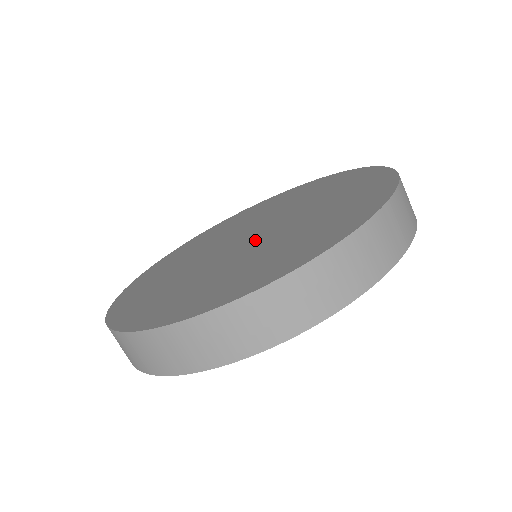
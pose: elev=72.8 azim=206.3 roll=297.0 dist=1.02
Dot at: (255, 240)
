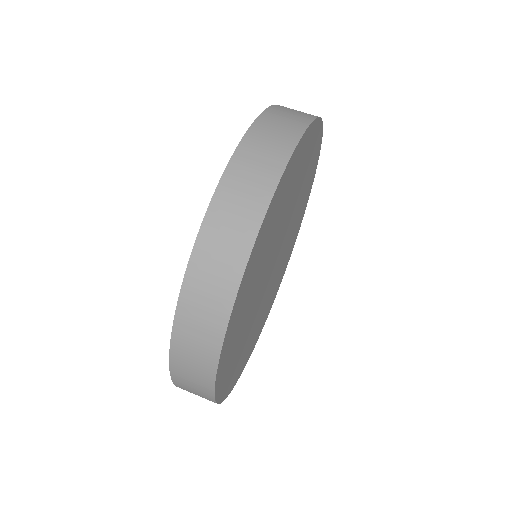
Dot at: occluded
